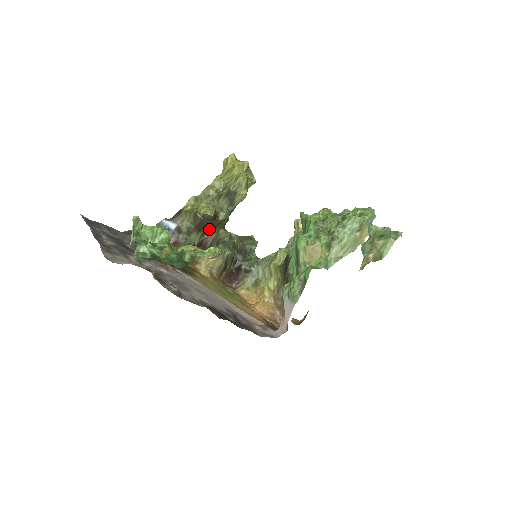
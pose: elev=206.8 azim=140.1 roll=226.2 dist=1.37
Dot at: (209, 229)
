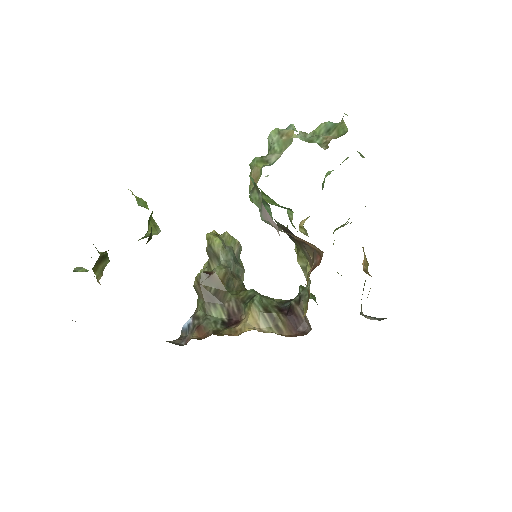
Dot at: (222, 295)
